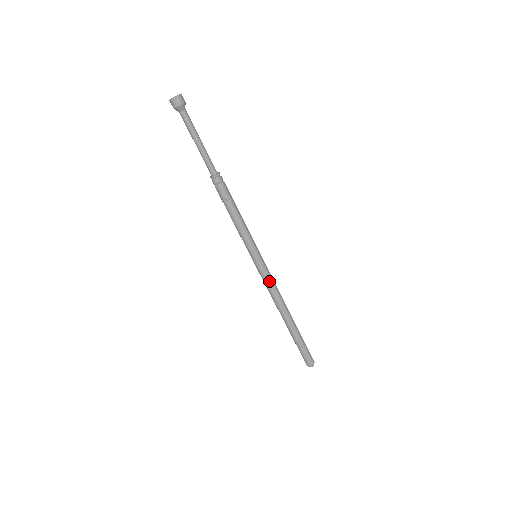
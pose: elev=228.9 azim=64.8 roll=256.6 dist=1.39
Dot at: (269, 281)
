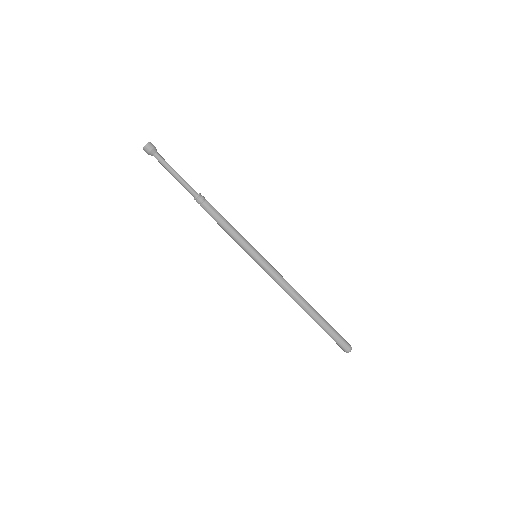
Dot at: (272, 278)
